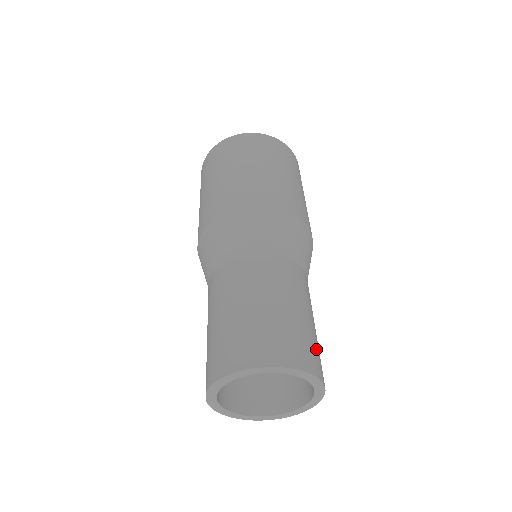
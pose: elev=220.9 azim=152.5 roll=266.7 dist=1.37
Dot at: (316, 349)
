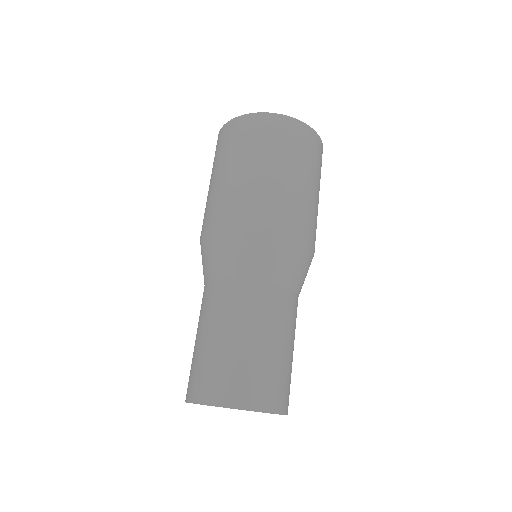
Dot at: (288, 382)
